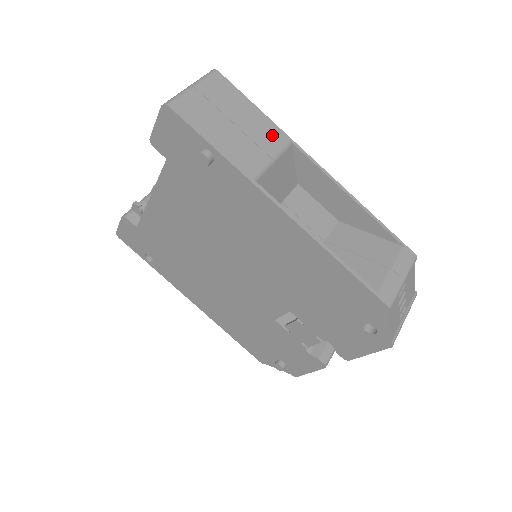
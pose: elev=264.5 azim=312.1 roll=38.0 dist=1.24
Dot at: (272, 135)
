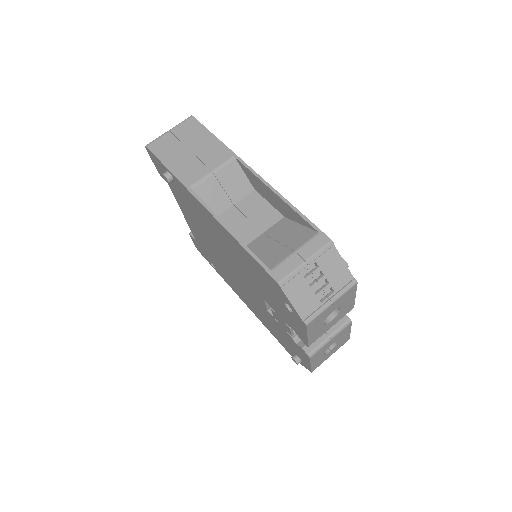
Dot at: (219, 154)
